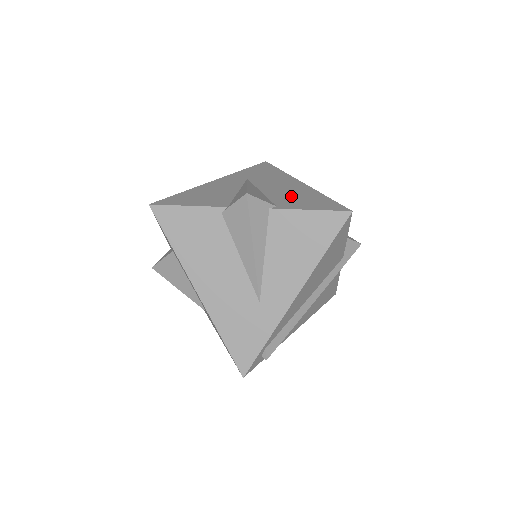
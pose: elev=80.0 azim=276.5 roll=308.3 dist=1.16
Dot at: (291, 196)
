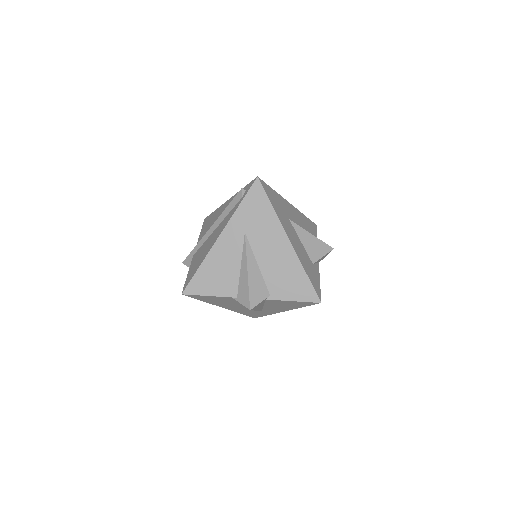
Dot at: (280, 275)
